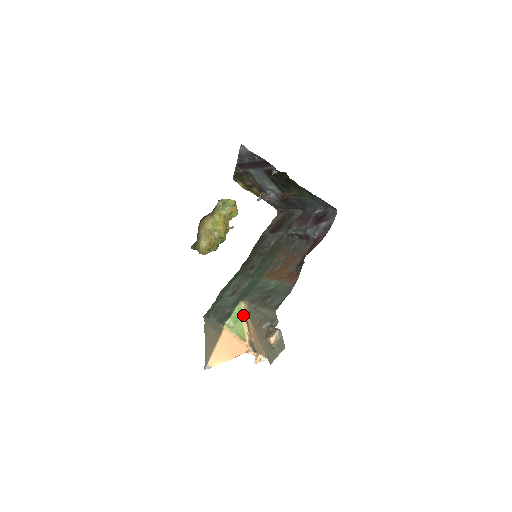
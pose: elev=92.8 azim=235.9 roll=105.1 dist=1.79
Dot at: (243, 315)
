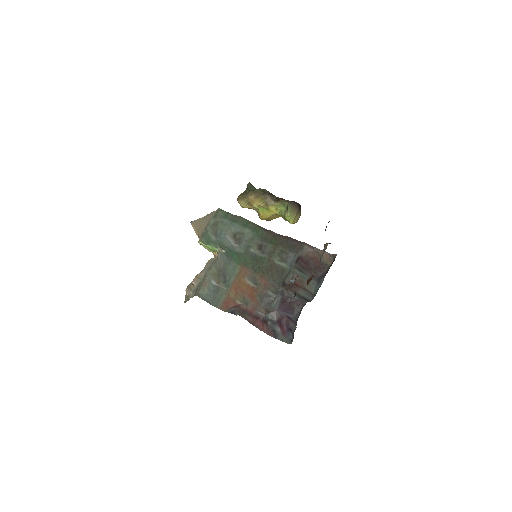
Dot at: occluded
